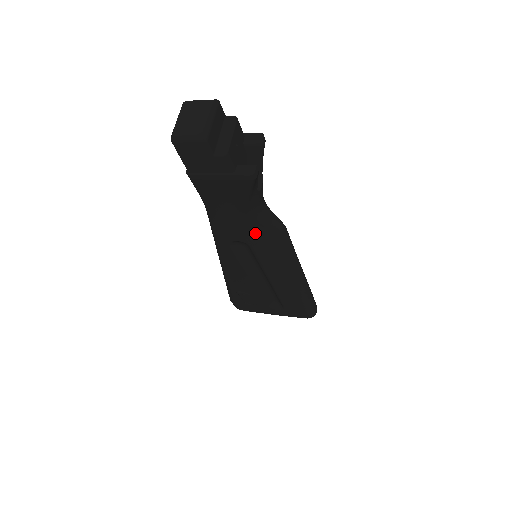
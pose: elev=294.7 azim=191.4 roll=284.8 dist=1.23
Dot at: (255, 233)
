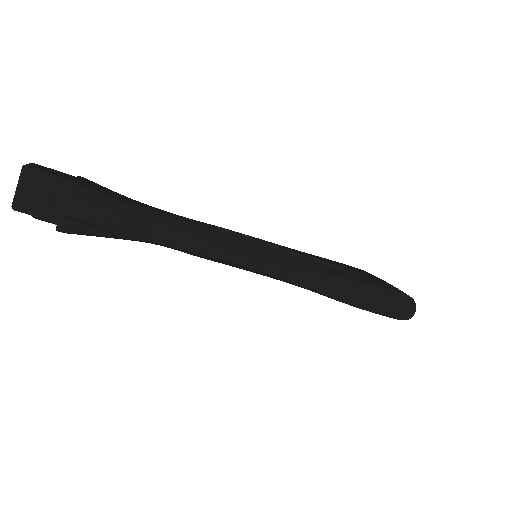
Dot at: (181, 251)
